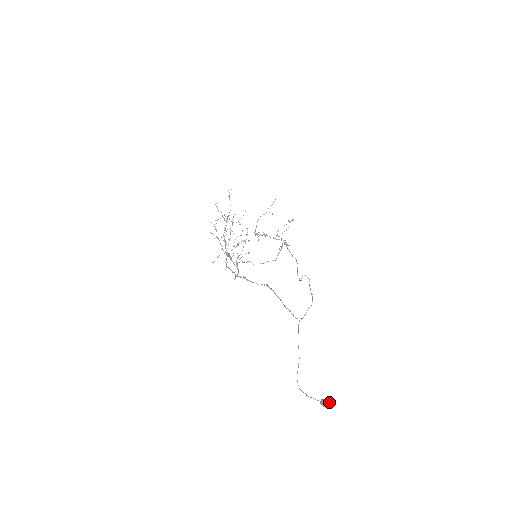
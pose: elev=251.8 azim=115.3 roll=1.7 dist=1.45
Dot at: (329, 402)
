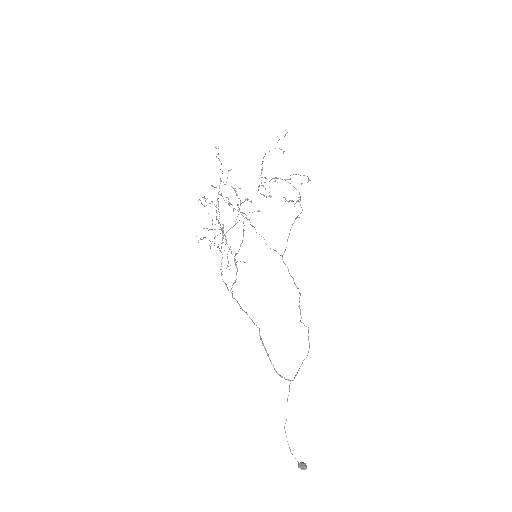
Dot at: (304, 469)
